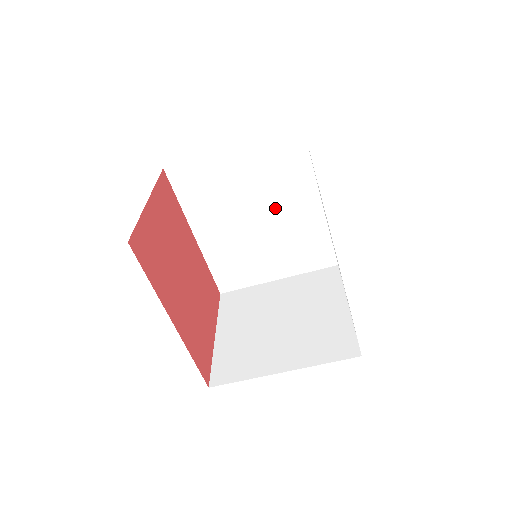
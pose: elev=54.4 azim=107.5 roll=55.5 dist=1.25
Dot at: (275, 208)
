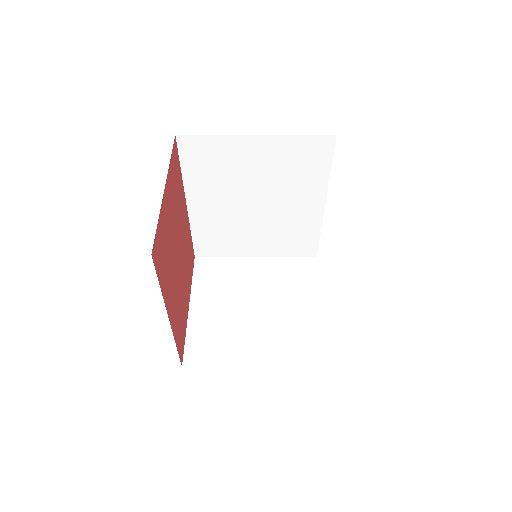
Dot at: (278, 199)
